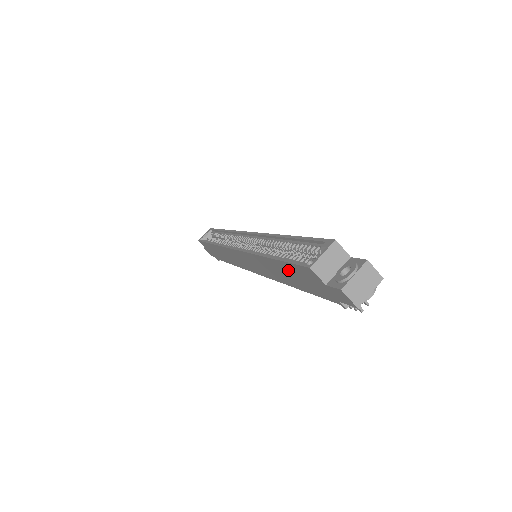
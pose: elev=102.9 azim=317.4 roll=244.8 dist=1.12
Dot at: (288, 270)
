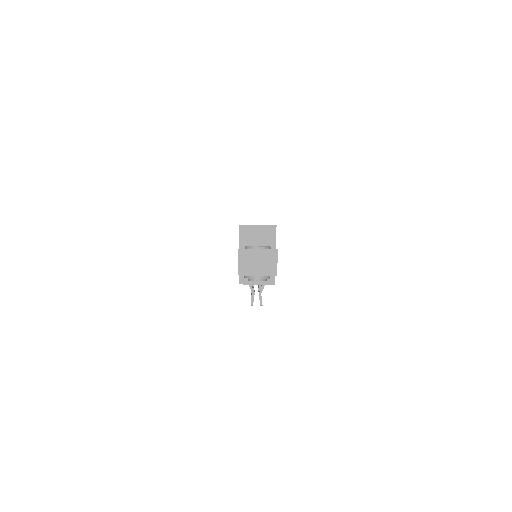
Dot at: occluded
